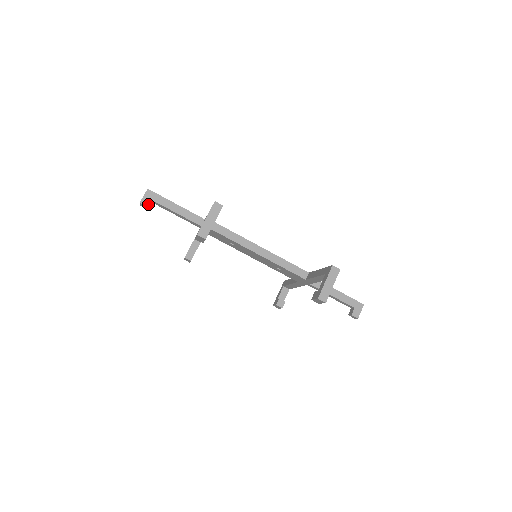
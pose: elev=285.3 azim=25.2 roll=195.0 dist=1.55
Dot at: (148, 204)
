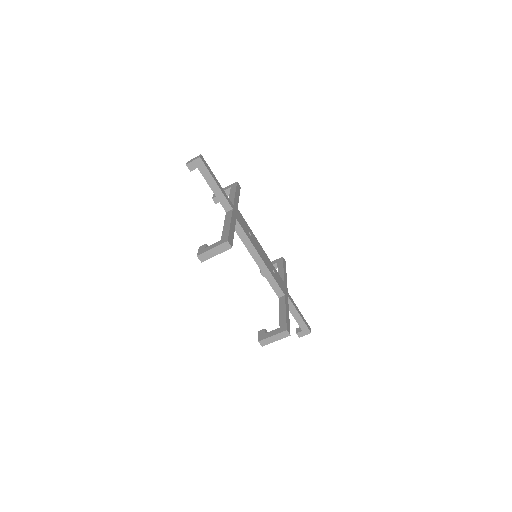
Dot at: occluded
